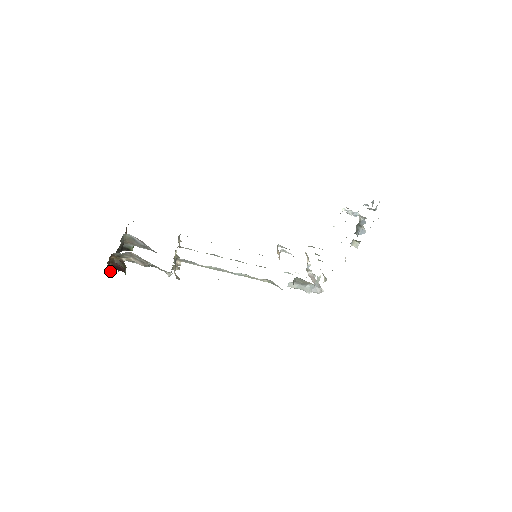
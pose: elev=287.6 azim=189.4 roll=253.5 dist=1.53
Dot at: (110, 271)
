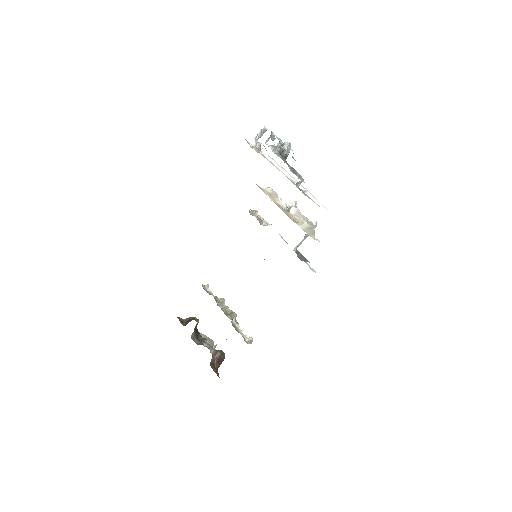
Dot at: occluded
